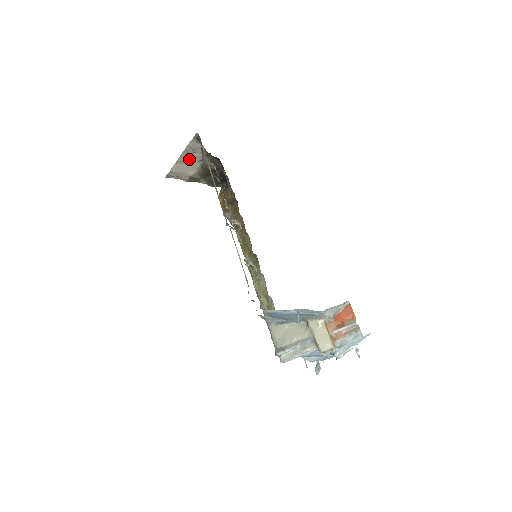
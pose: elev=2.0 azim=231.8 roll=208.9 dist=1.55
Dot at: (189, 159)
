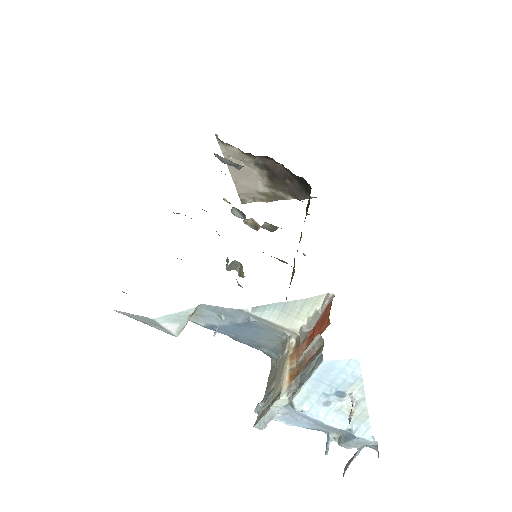
Dot at: (242, 171)
